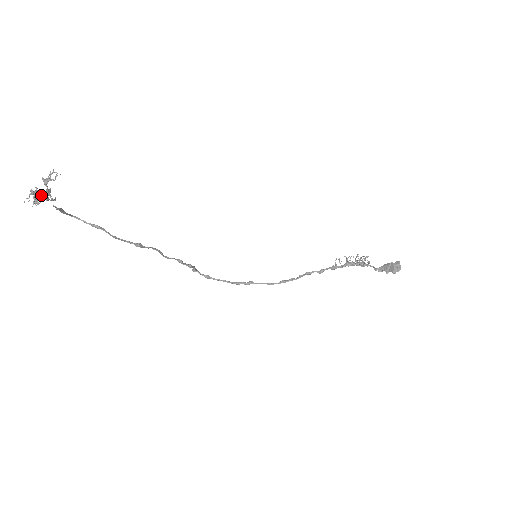
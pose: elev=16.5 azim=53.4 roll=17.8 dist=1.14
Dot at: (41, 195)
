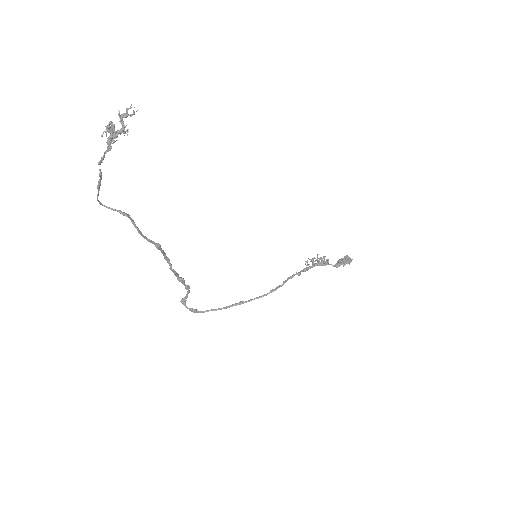
Dot at: (117, 132)
